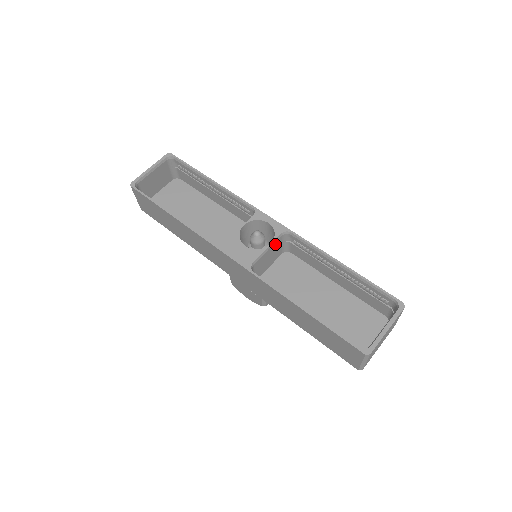
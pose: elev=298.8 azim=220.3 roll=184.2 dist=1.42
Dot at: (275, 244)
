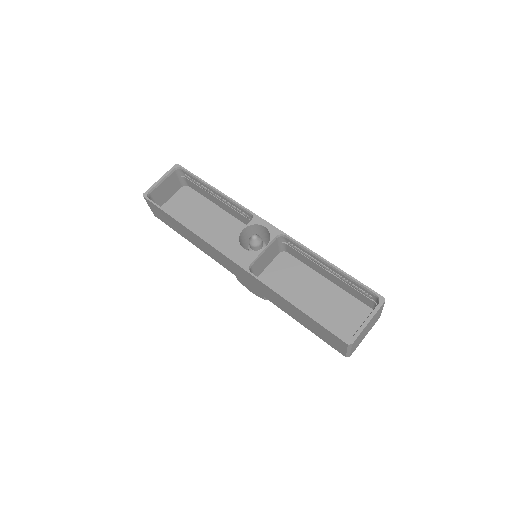
Dot at: (271, 246)
